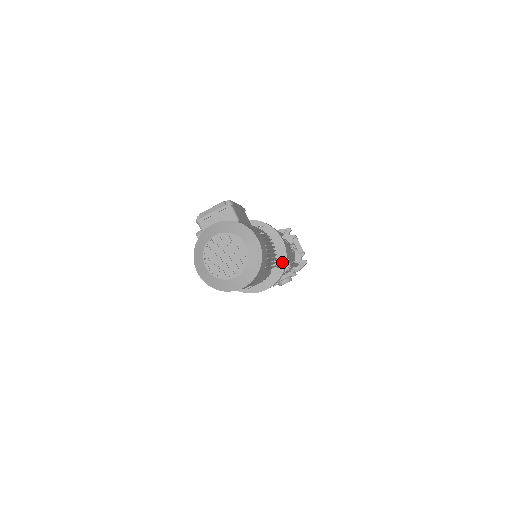
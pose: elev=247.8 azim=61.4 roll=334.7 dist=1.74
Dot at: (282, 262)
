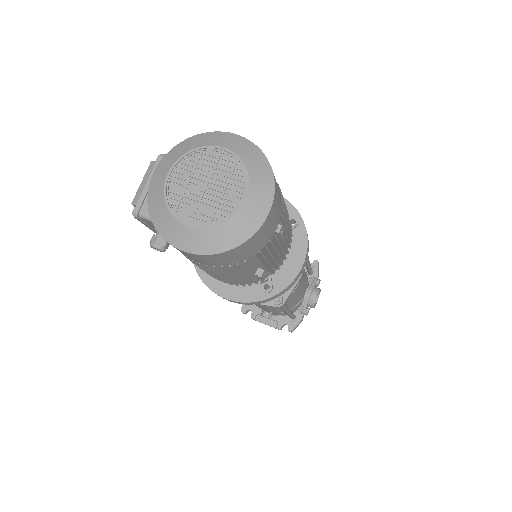
Dot at: (292, 214)
